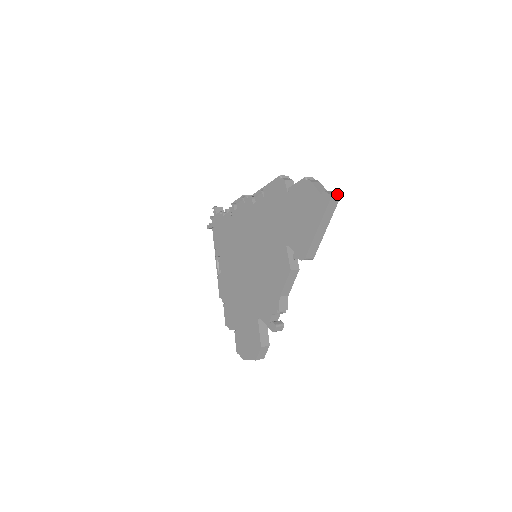
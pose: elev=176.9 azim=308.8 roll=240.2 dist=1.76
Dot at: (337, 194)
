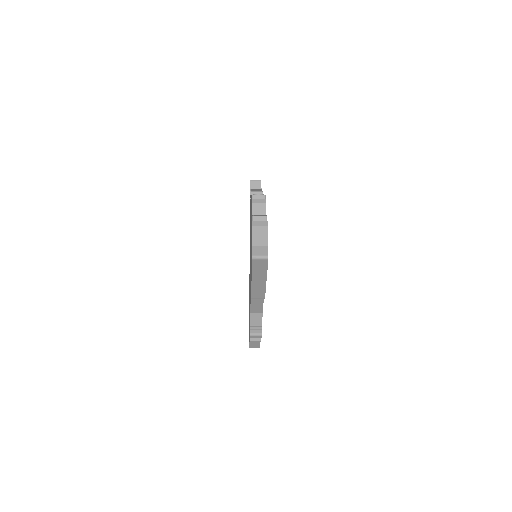
Dot at: occluded
